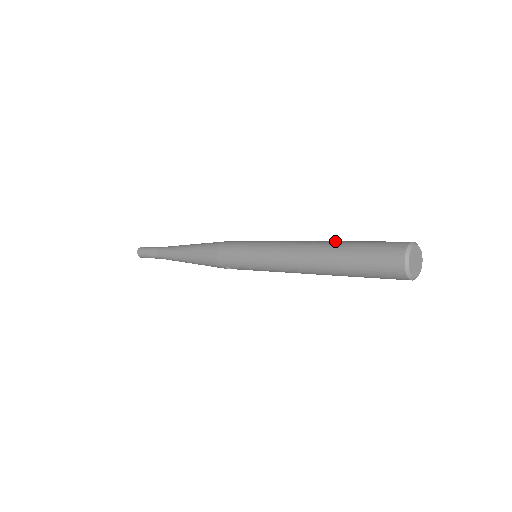
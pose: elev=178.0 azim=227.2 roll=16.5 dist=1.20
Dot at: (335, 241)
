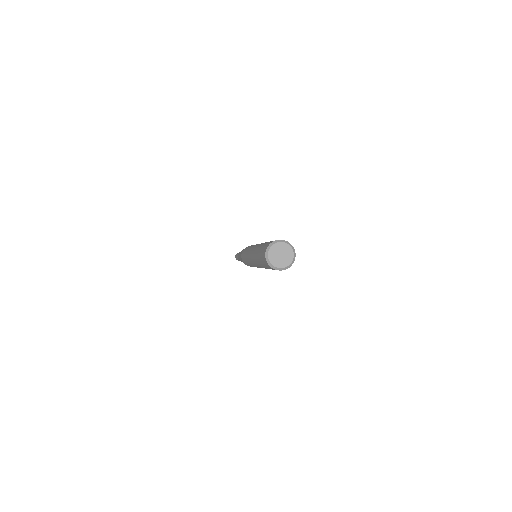
Dot at: (259, 245)
